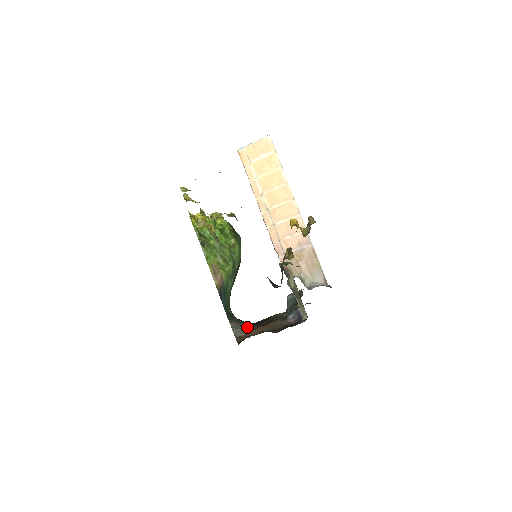
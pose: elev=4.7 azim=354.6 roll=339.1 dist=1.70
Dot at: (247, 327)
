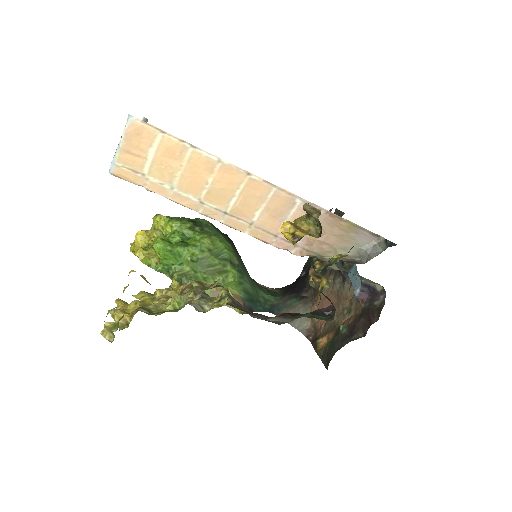
Dot at: (302, 303)
